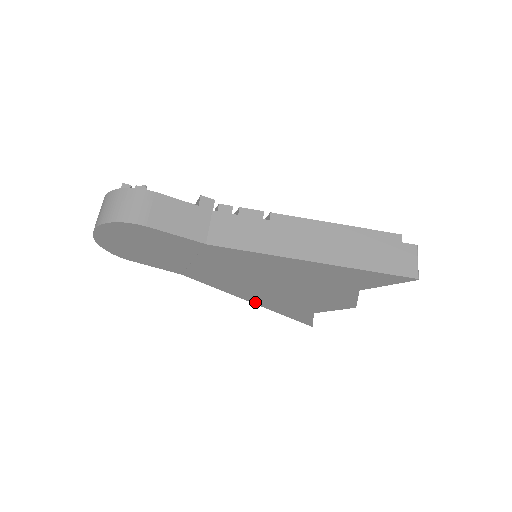
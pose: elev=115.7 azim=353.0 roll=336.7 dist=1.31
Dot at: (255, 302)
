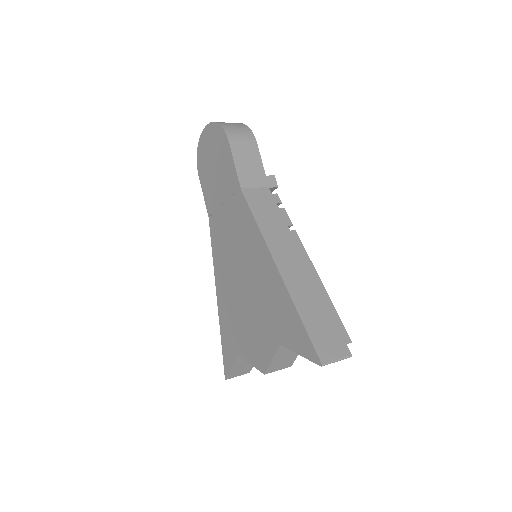
Dot at: (219, 298)
